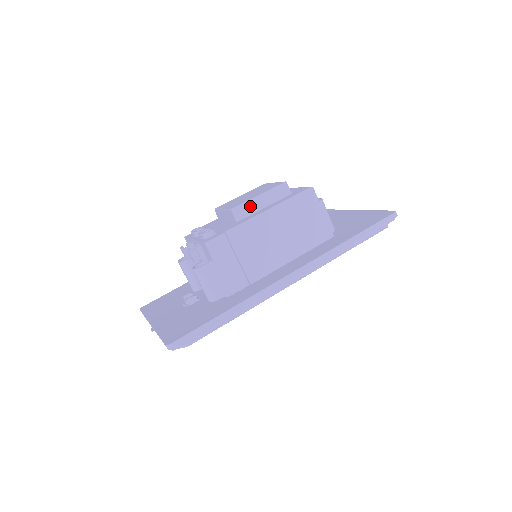
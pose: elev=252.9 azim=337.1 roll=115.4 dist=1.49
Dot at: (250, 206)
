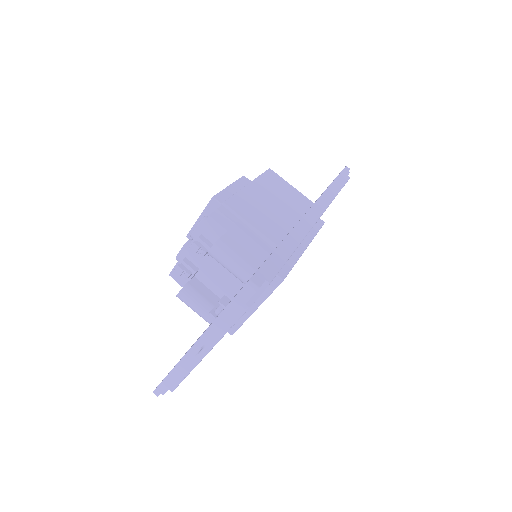
Dot at: (227, 194)
